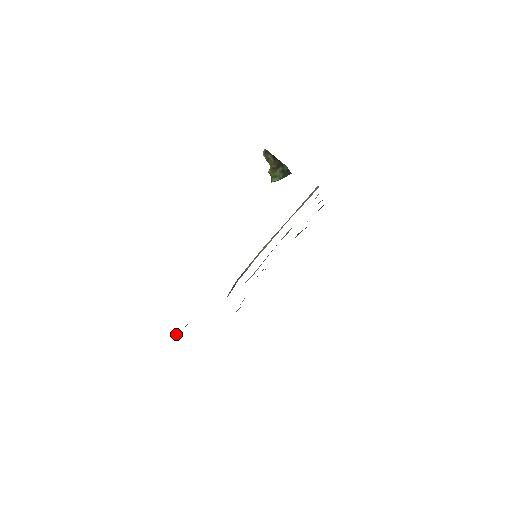
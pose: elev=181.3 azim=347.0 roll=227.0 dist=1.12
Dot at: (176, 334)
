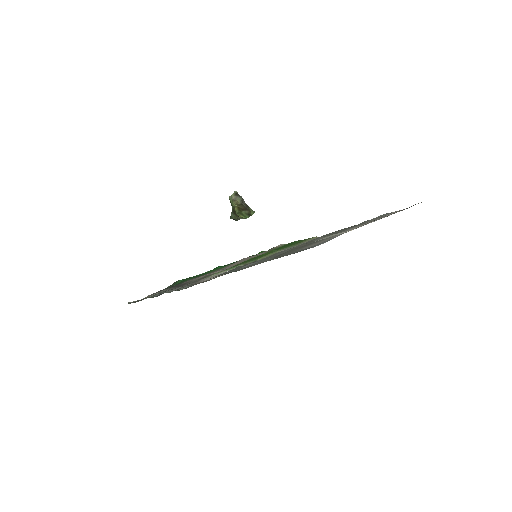
Dot at: (225, 273)
